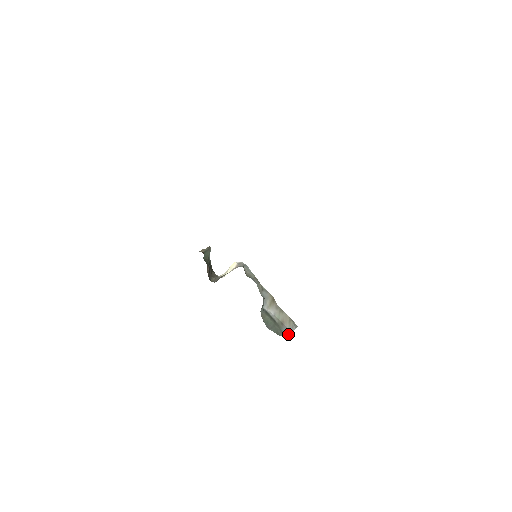
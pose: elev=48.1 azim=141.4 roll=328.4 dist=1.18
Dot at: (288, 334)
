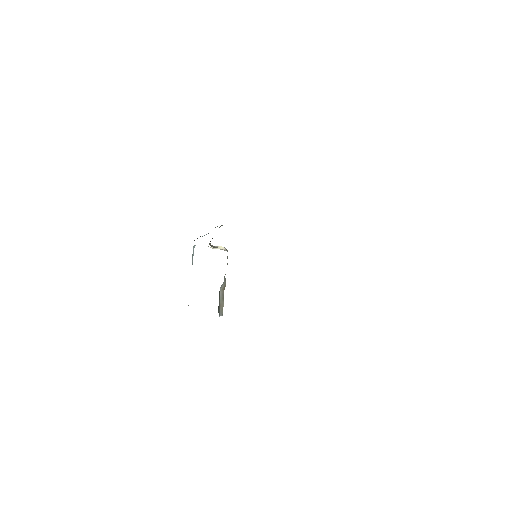
Dot at: (219, 315)
